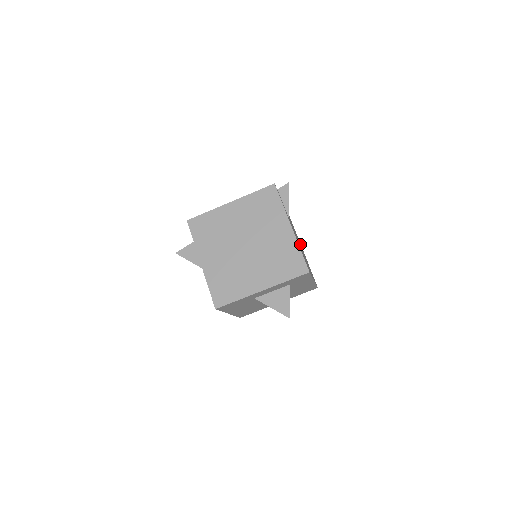
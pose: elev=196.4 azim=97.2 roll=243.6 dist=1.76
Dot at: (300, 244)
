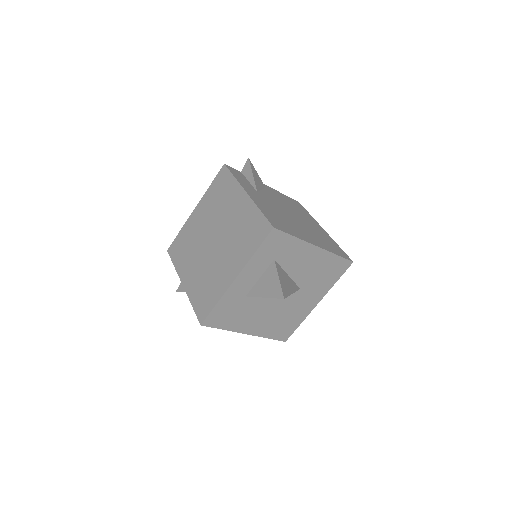
Dot at: (311, 223)
